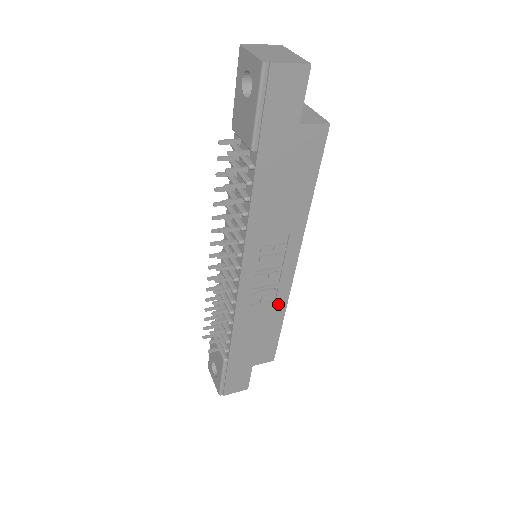
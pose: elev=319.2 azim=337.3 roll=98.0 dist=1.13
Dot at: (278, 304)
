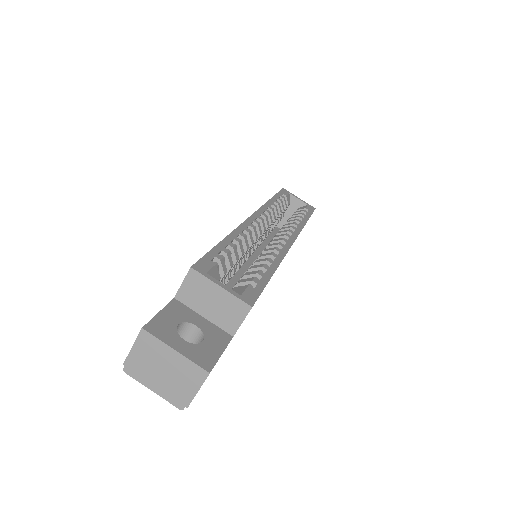
Dot at: occluded
